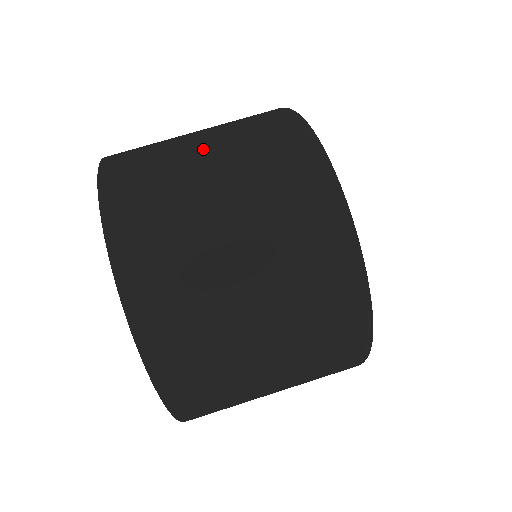
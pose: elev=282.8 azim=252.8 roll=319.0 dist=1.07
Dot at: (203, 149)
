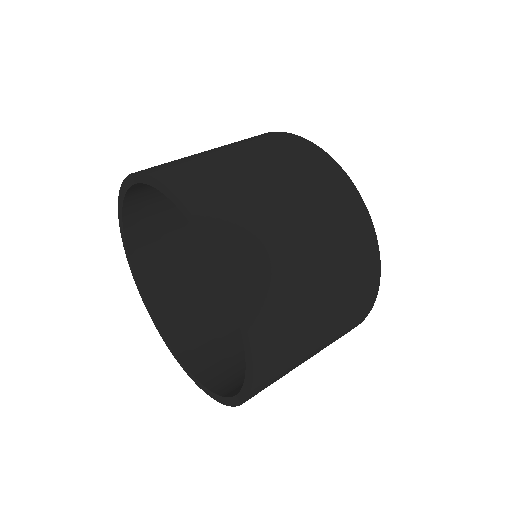
Dot at: occluded
